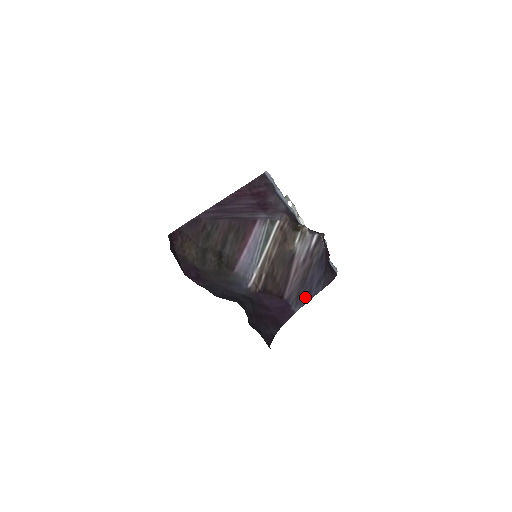
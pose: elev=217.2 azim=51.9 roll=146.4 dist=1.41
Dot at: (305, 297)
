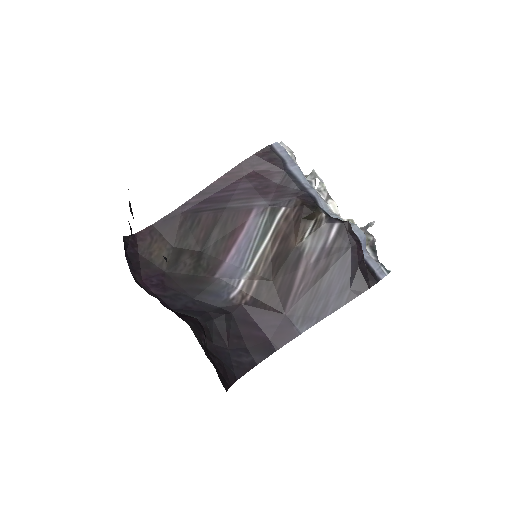
Dot at: (318, 313)
